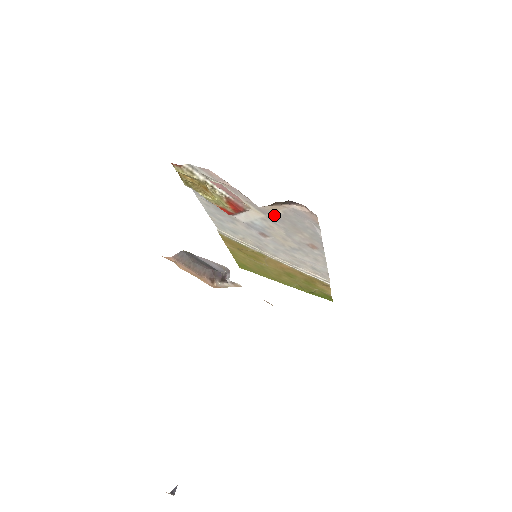
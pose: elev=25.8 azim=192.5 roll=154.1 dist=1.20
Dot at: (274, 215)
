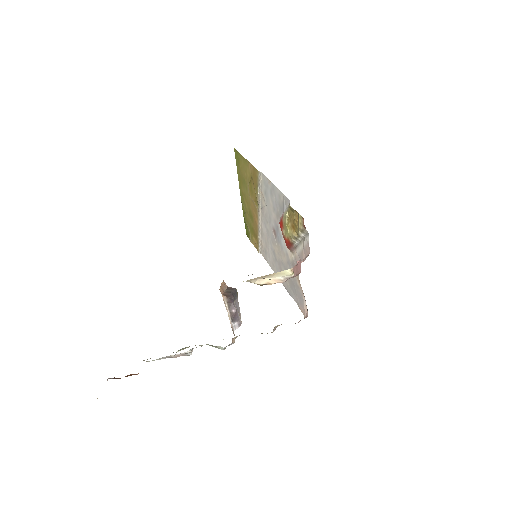
Dot at: occluded
